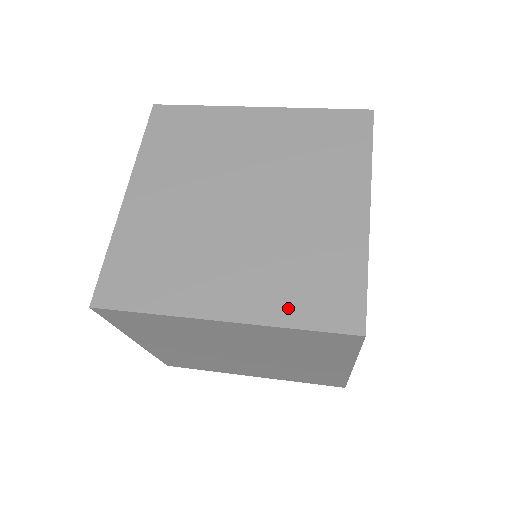
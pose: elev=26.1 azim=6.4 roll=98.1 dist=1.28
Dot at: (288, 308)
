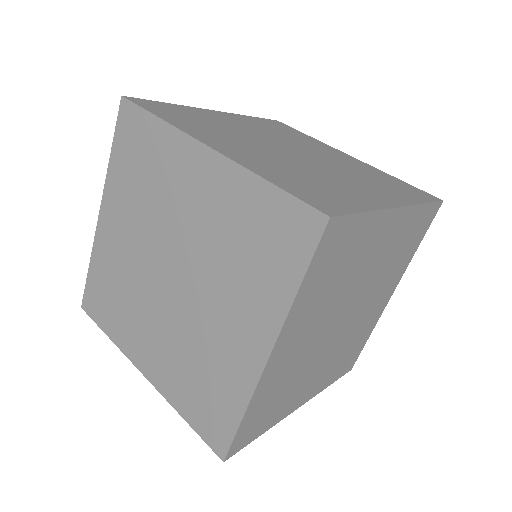
Dot at: (274, 175)
